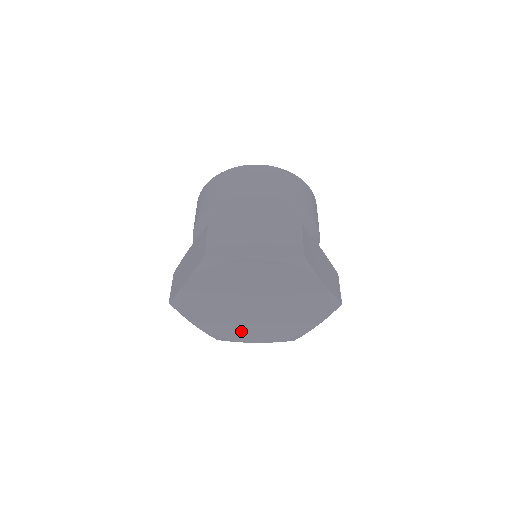
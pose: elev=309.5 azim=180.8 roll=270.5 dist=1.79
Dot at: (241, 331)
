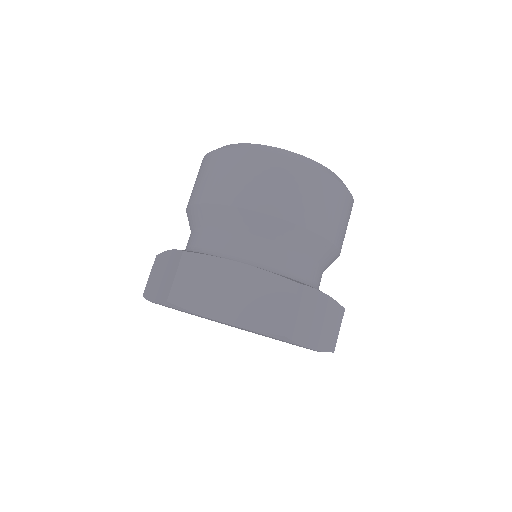
Dot at: occluded
